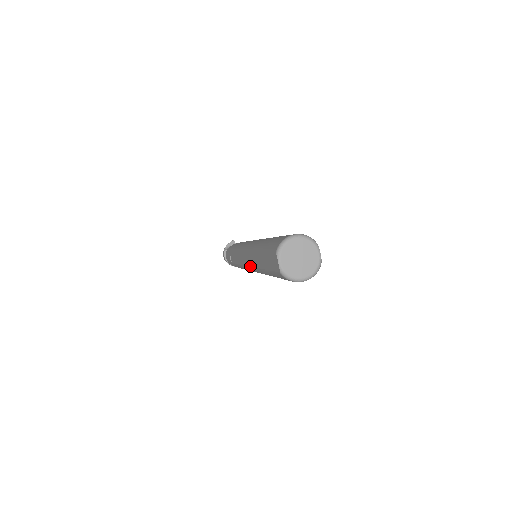
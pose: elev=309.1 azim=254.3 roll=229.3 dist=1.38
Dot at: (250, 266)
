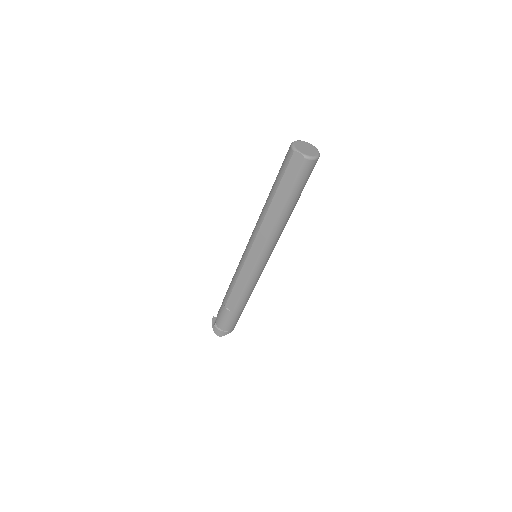
Dot at: (265, 241)
